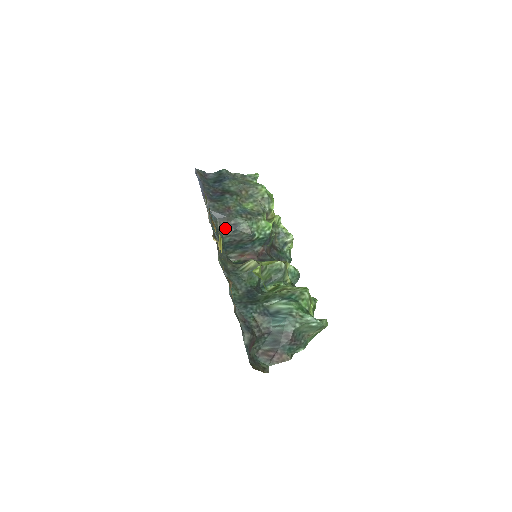
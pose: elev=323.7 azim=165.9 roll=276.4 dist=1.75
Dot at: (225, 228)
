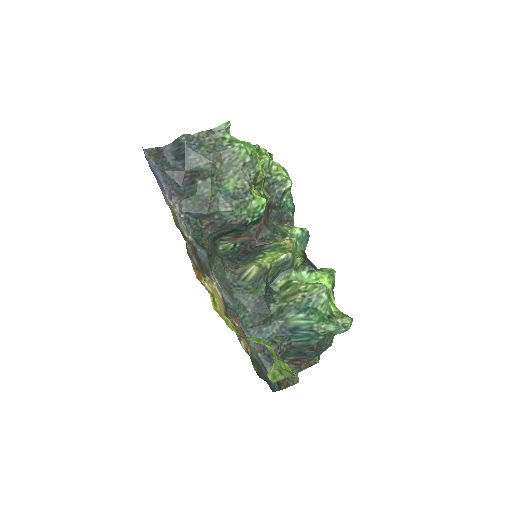
Dot at: (209, 225)
